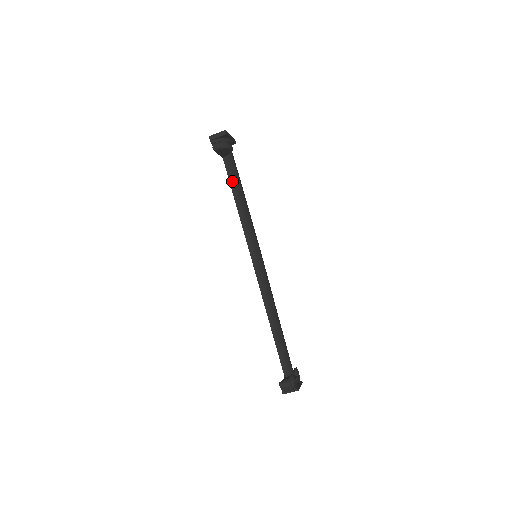
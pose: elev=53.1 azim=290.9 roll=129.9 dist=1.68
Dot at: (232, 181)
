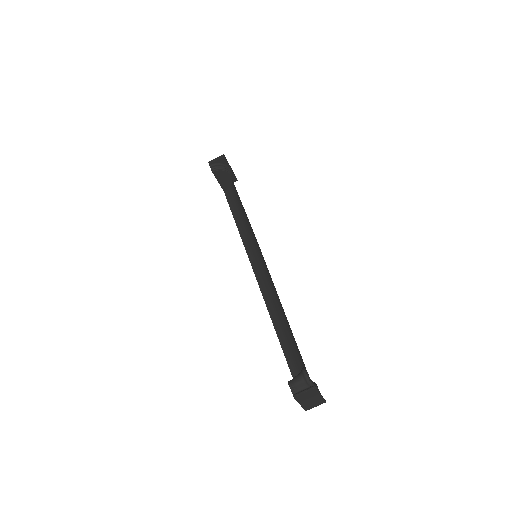
Dot at: (233, 207)
